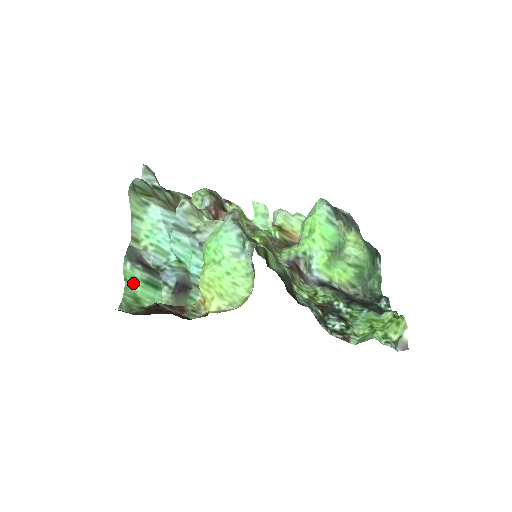
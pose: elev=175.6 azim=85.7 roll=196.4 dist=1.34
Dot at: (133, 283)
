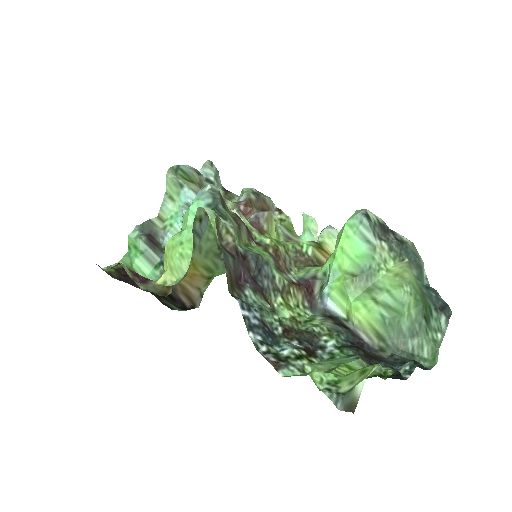
Dot at: (133, 252)
